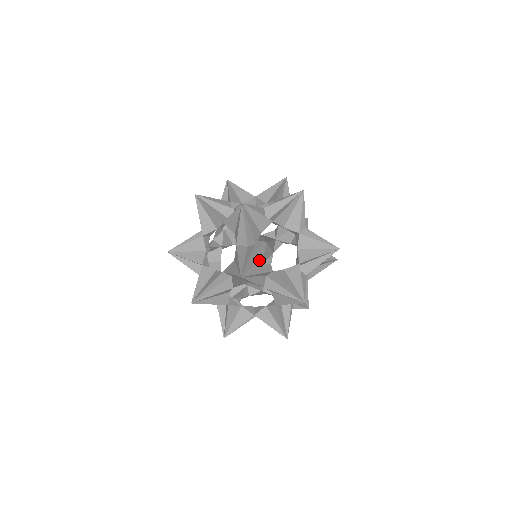
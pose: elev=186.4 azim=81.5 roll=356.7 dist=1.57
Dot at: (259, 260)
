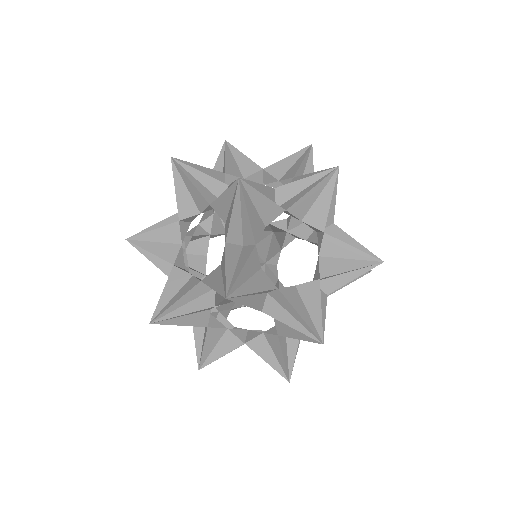
Dot at: occluded
